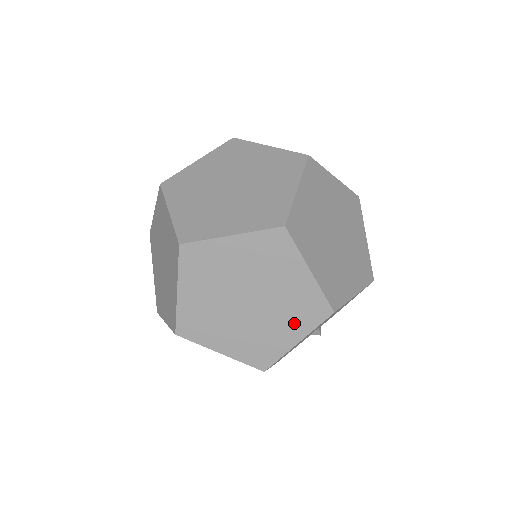
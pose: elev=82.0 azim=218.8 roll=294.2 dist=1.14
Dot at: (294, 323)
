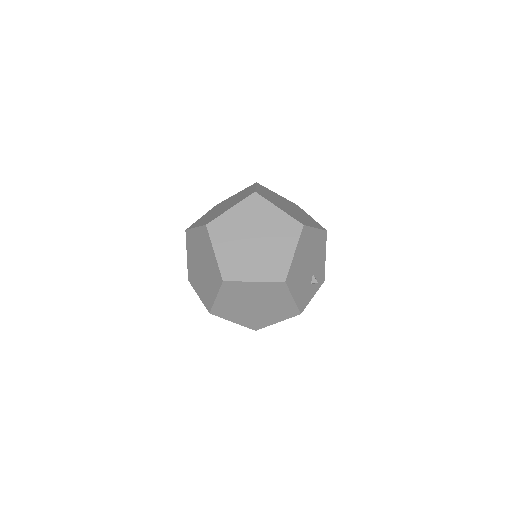
Dot at: (286, 241)
